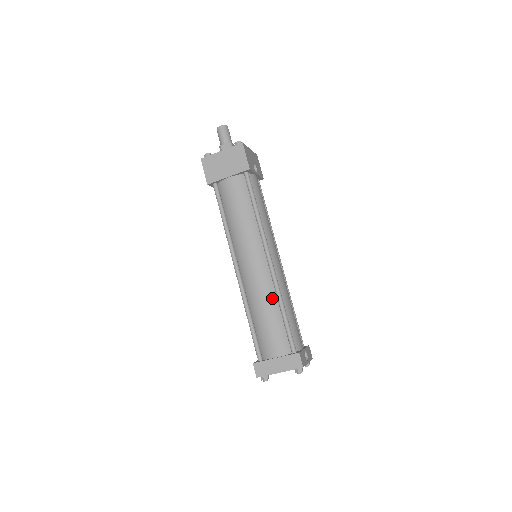
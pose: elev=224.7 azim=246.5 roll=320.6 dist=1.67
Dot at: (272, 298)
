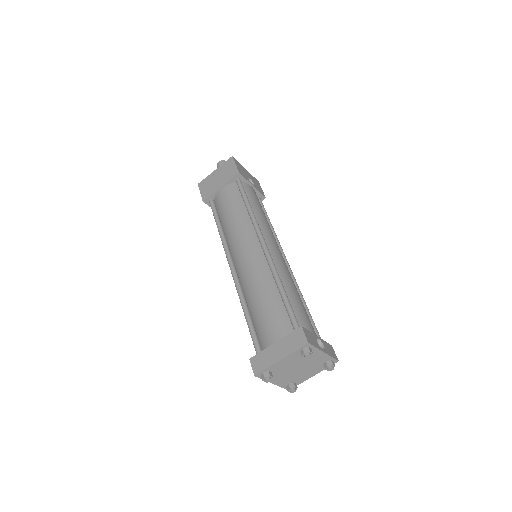
Dot at: (268, 279)
